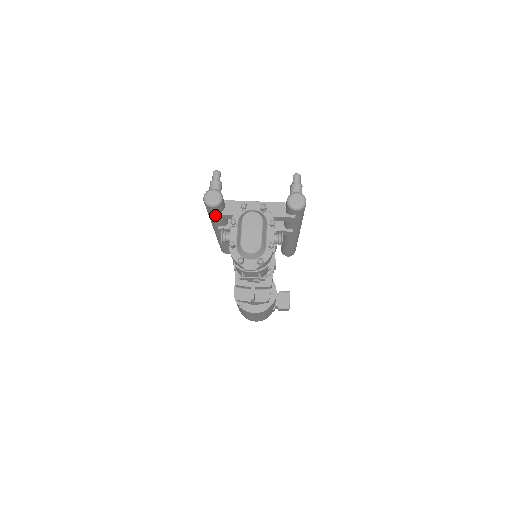
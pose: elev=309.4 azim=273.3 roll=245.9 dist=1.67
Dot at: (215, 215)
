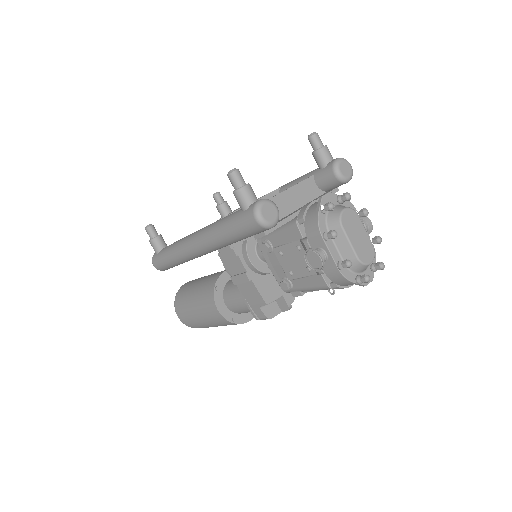
Dot at: (264, 235)
